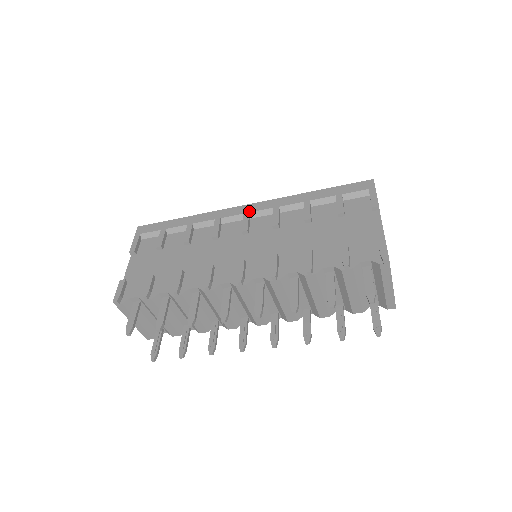
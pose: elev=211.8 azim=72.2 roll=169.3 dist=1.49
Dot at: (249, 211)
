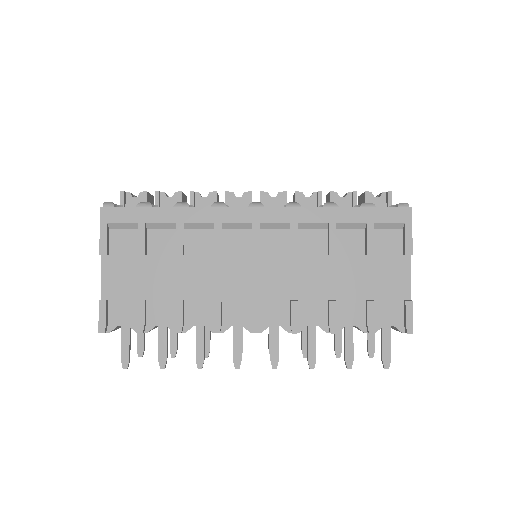
Dot at: (260, 221)
